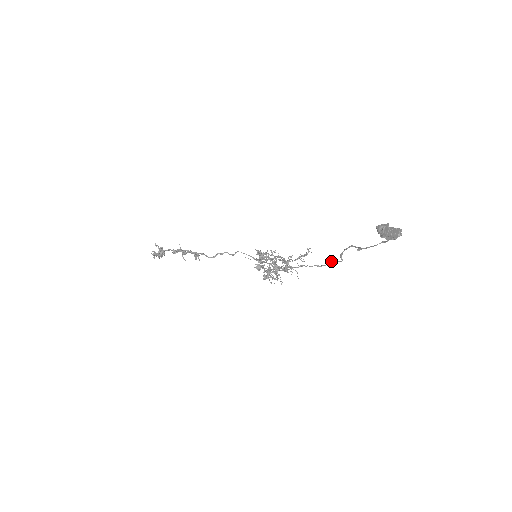
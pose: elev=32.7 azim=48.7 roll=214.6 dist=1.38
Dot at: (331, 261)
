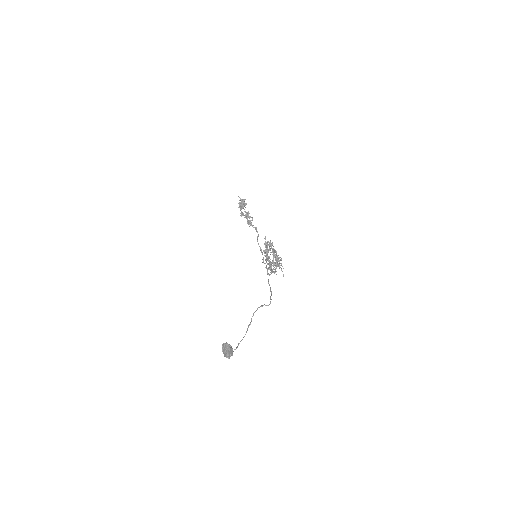
Dot at: (270, 297)
